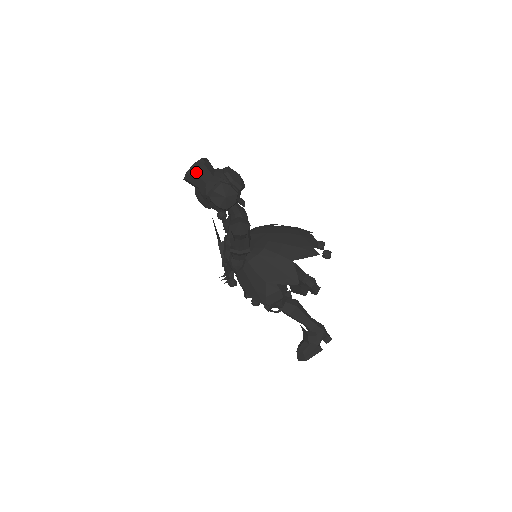
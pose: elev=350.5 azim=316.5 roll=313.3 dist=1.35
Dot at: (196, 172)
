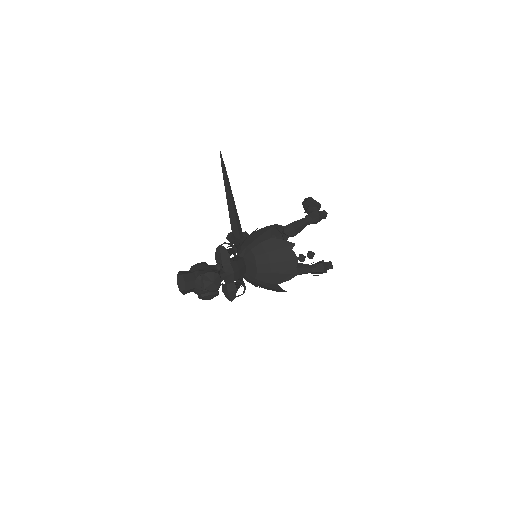
Dot at: occluded
